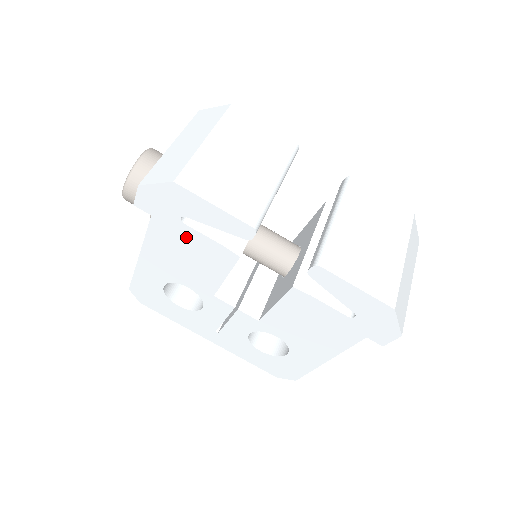
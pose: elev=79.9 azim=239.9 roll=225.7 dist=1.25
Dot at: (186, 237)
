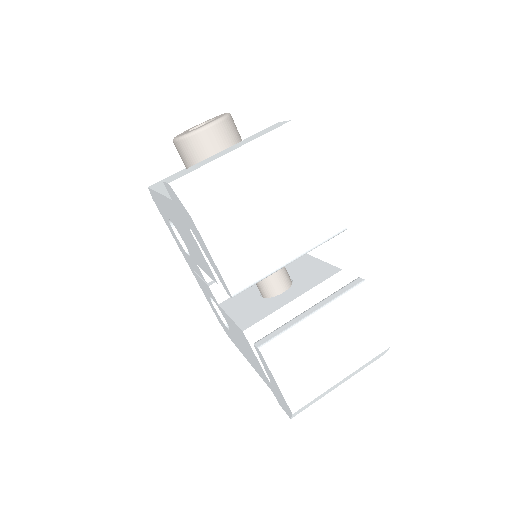
Dot at: (190, 235)
